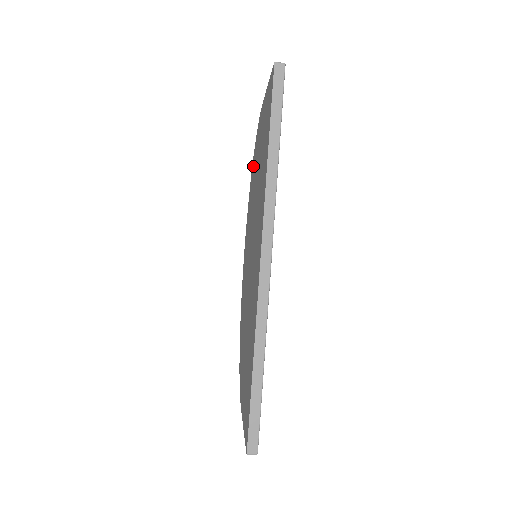
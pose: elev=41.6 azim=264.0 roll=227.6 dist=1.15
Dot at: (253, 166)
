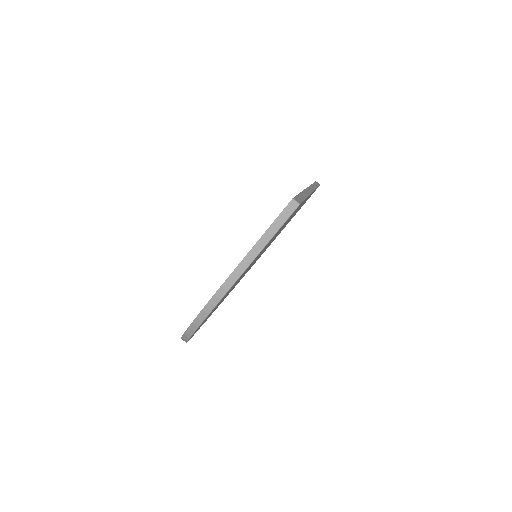
Dot at: occluded
